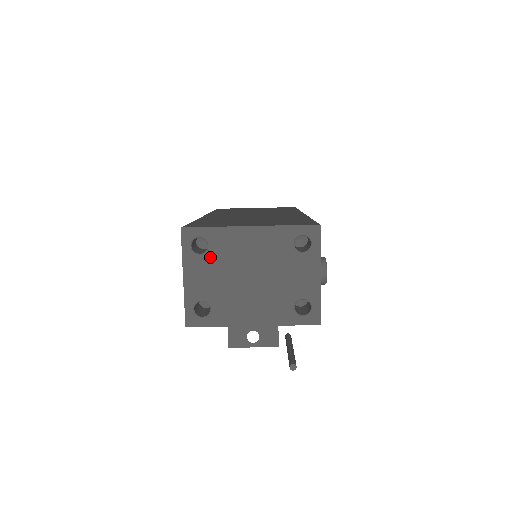
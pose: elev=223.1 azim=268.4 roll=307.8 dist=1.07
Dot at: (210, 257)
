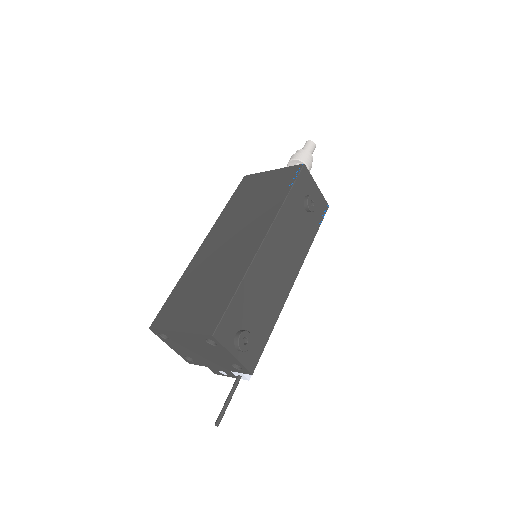
Dot at: (173, 341)
